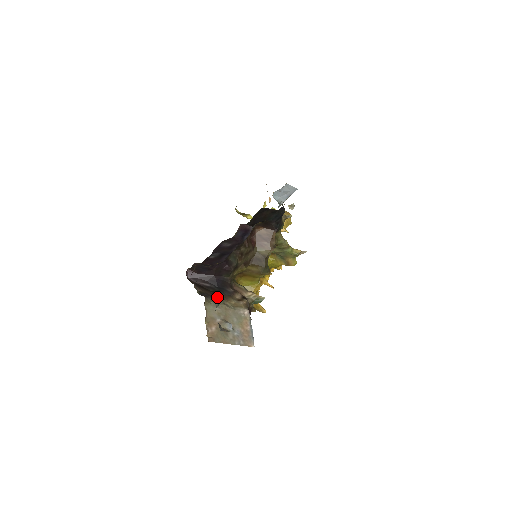
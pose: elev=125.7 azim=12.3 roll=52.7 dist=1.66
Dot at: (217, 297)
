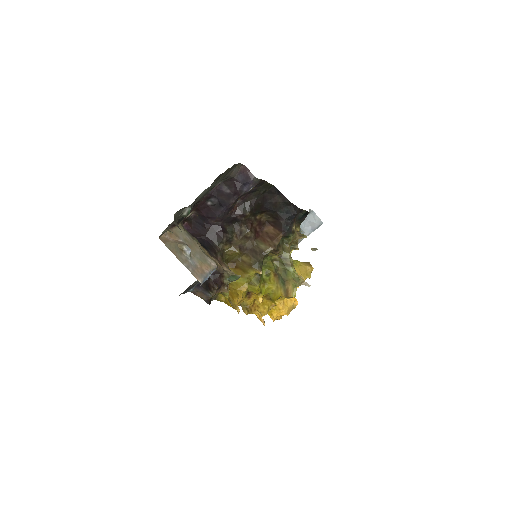
Dot at: occluded
